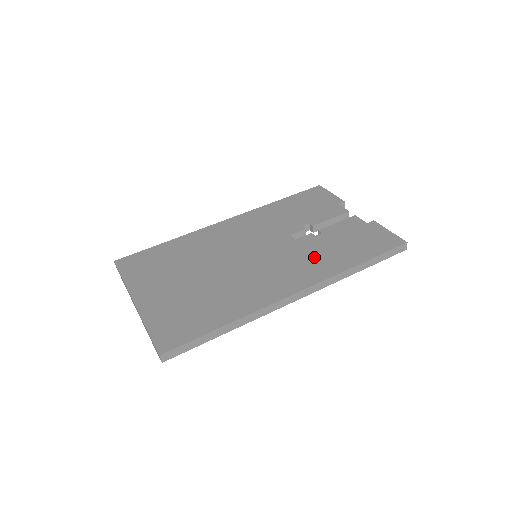
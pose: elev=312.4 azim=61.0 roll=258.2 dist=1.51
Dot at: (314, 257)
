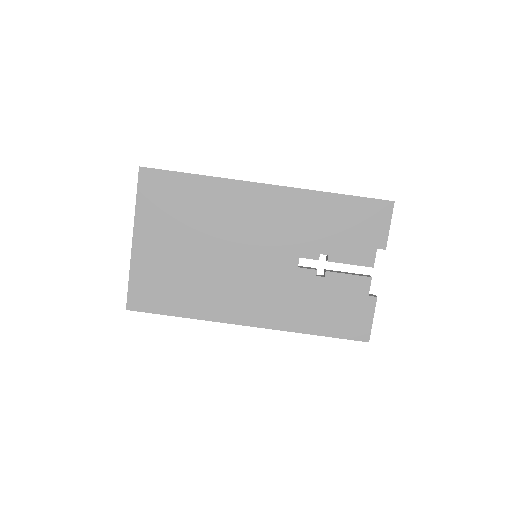
Dot at: (292, 301)
